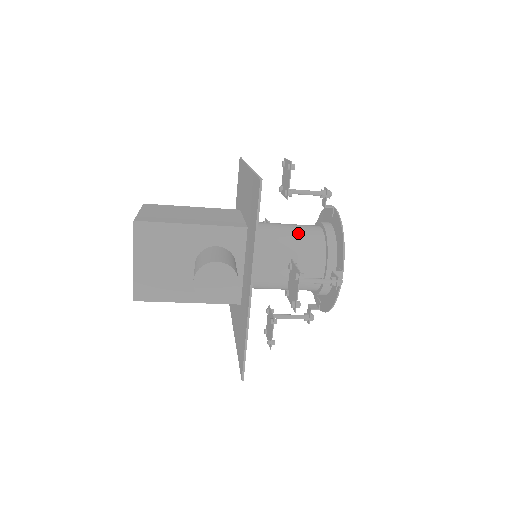
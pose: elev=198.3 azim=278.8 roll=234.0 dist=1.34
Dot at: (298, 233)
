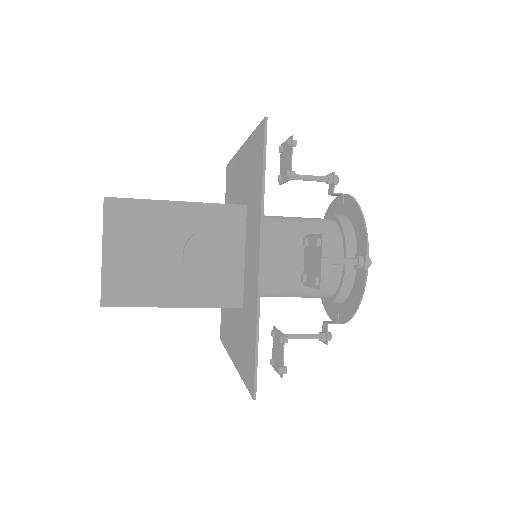
Dot at: (306, 221)
